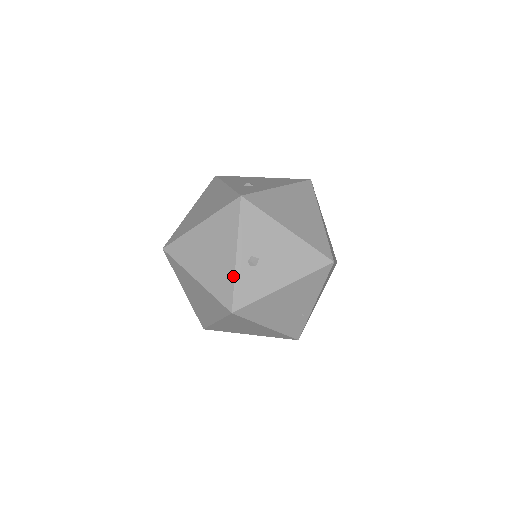
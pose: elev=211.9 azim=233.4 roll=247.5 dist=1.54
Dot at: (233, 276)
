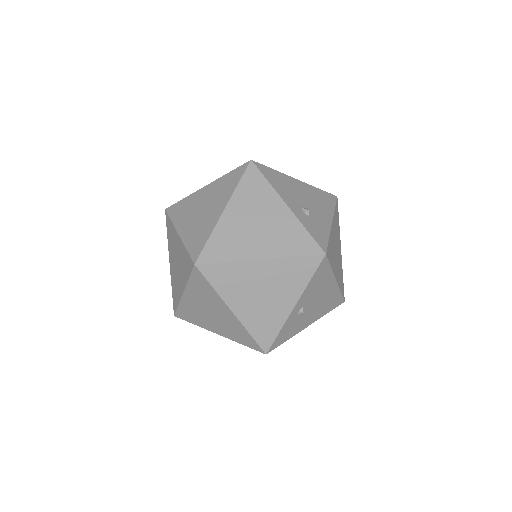
Dot at: (282, 324)
